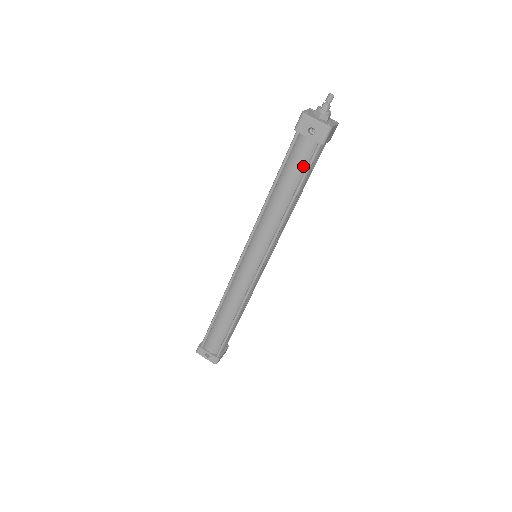
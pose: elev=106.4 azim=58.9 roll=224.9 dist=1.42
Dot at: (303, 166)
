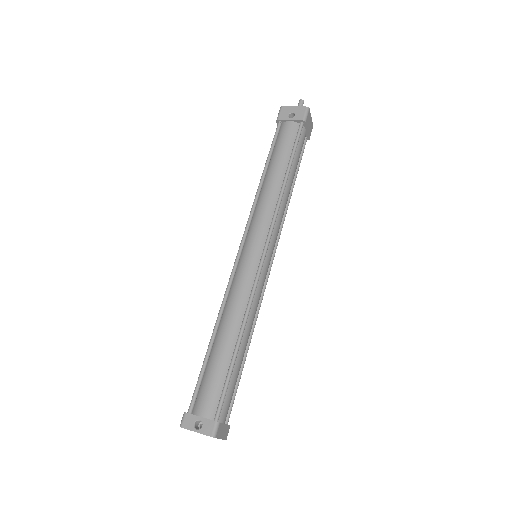
Dot at: (291, 144)
